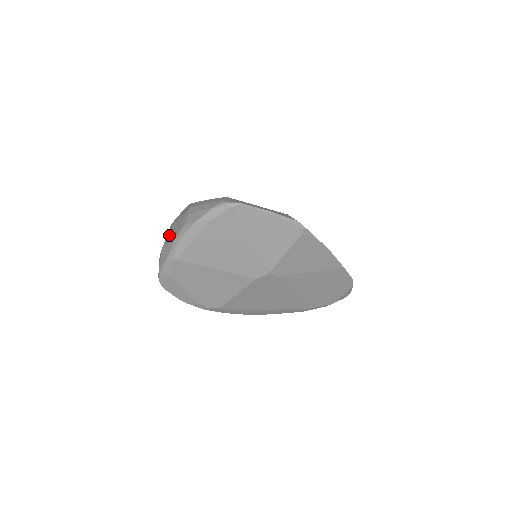
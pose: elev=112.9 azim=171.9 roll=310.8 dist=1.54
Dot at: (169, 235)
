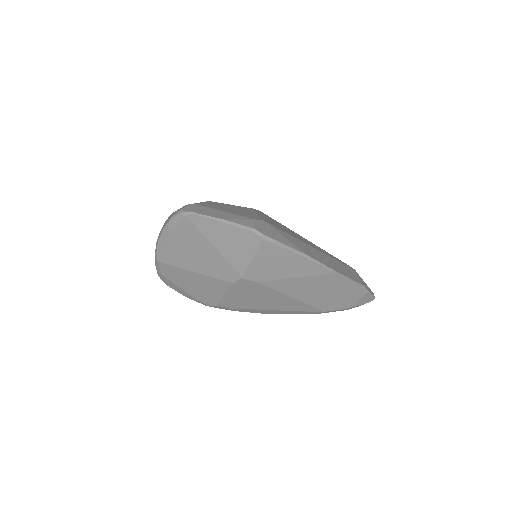
Dot at: occluded
